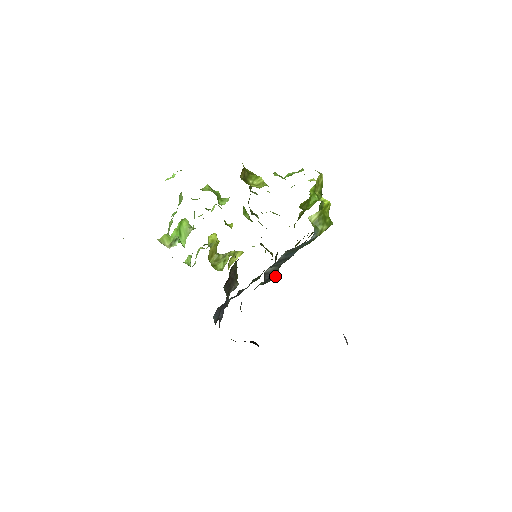
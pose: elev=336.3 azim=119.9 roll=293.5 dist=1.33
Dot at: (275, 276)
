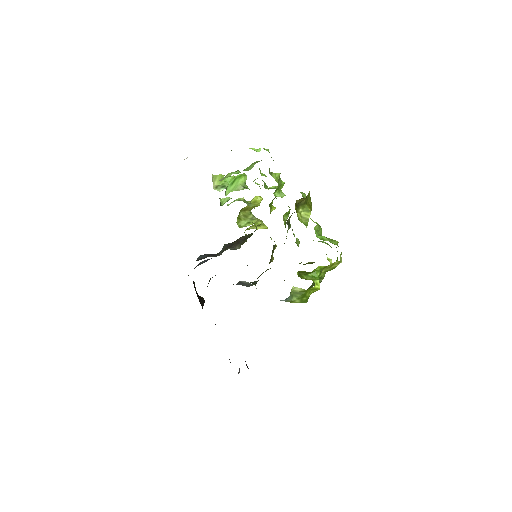
Dot at: (252, 282)
